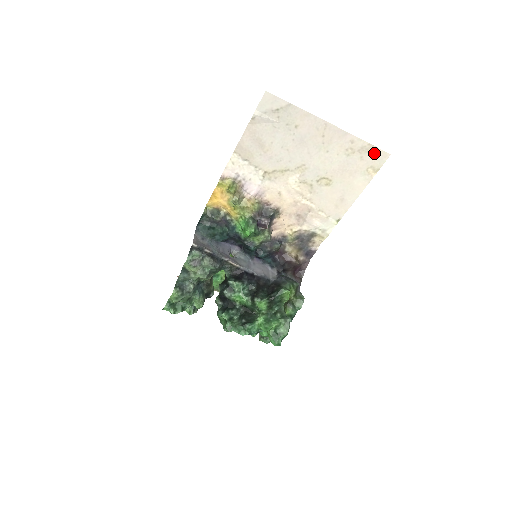
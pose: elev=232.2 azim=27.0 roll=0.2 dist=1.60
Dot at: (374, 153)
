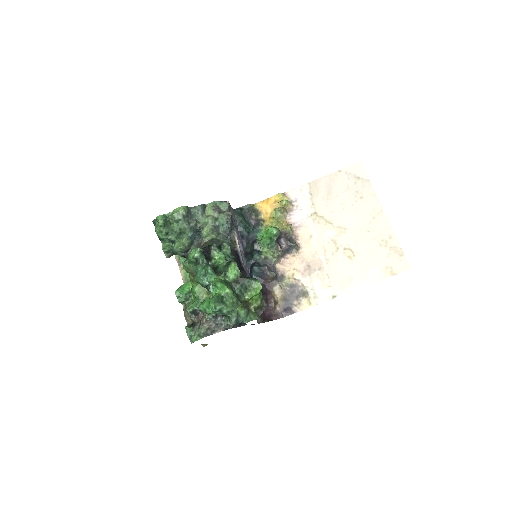
Dot at: (400, 258)
